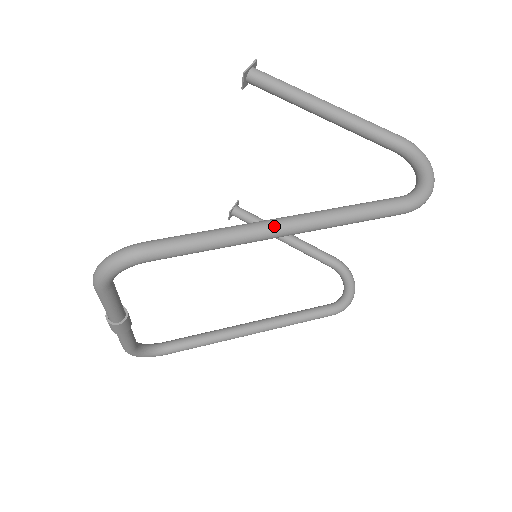
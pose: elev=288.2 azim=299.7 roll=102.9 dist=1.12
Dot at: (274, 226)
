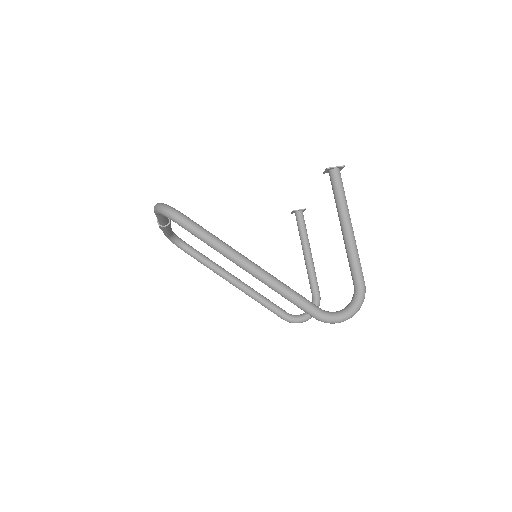
Dot at: (242, 262)
